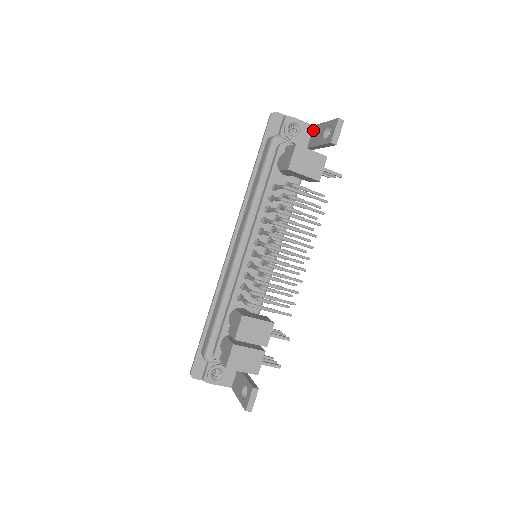
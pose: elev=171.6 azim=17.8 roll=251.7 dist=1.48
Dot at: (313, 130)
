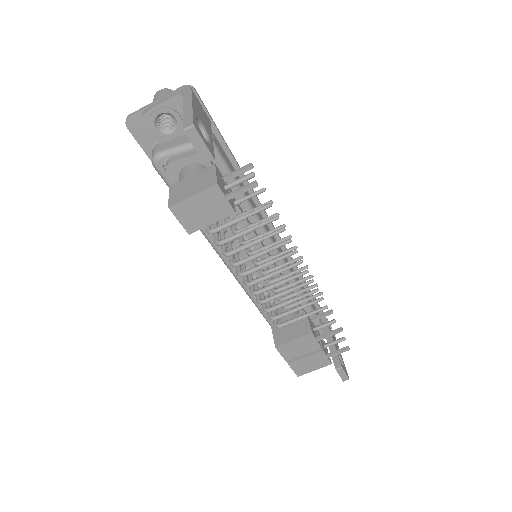
Dot at: occluded
